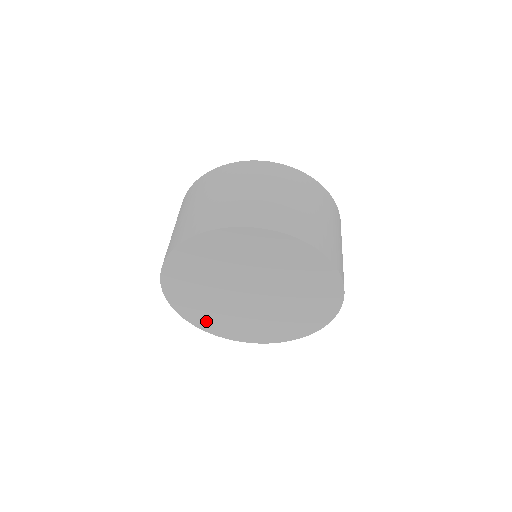
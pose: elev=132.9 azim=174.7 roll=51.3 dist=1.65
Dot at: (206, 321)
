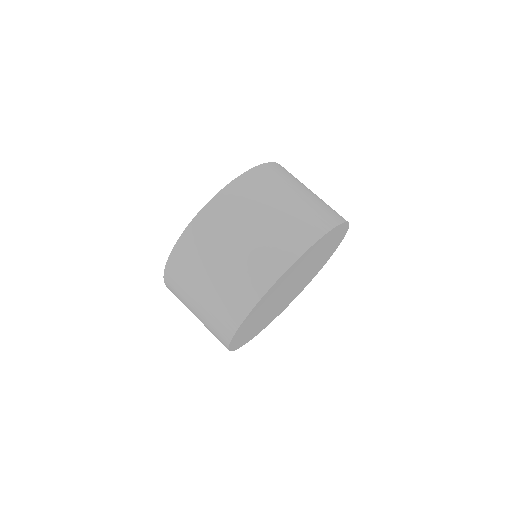
Dot at: (249, 337)
